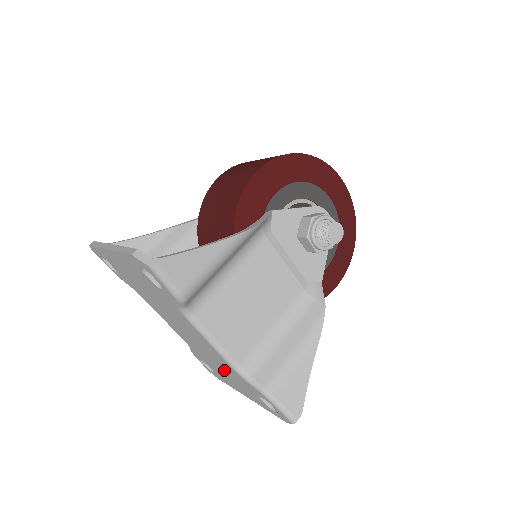
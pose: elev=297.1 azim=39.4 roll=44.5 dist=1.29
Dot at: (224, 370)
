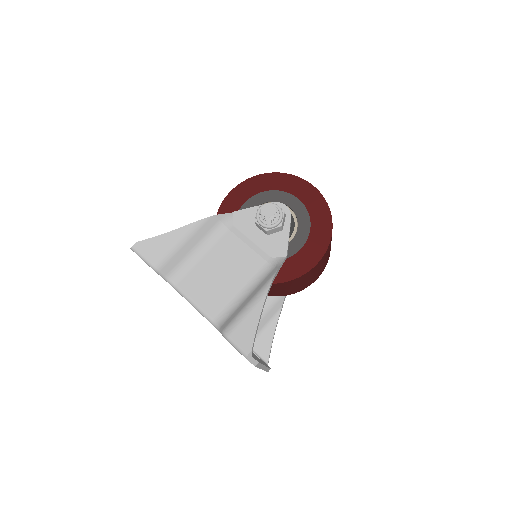
Dot at: occluded
